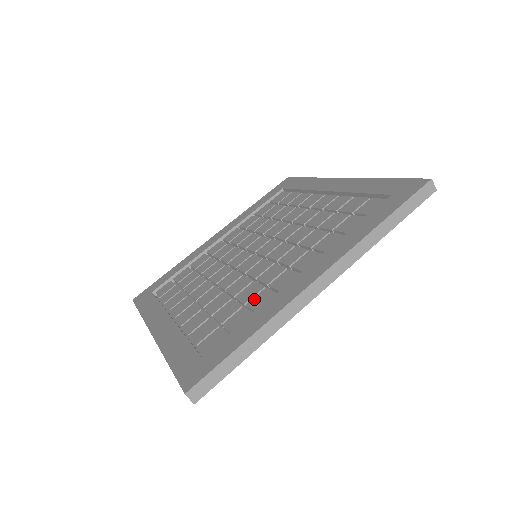
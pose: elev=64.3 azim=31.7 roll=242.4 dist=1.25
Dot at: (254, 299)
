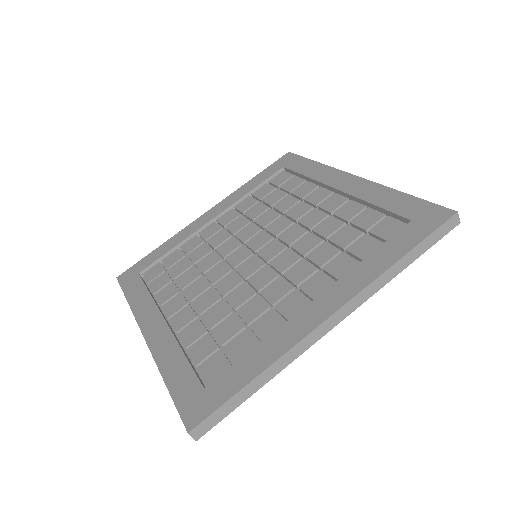
Dot at: (258, 321)
